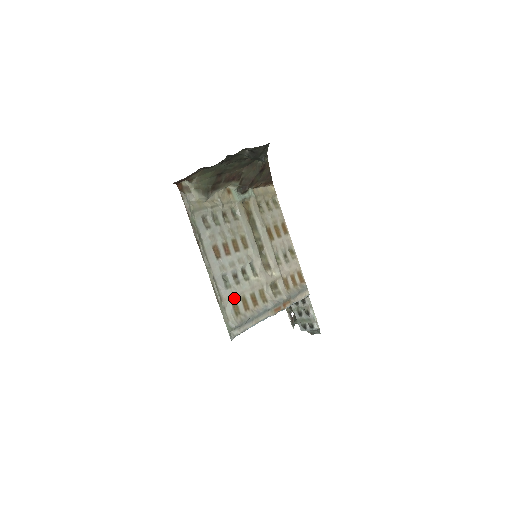
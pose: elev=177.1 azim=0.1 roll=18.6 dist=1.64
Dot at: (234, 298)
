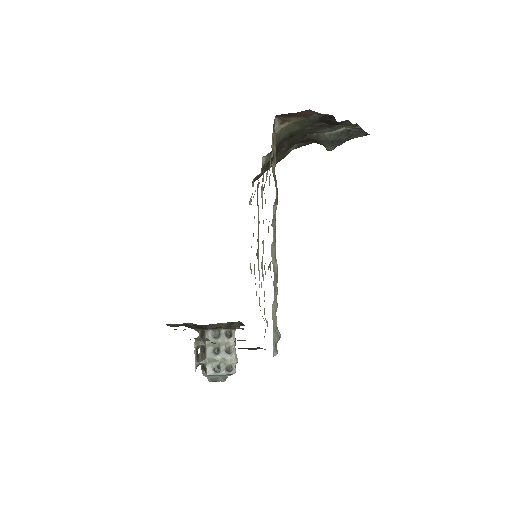
Dot at: occluded
